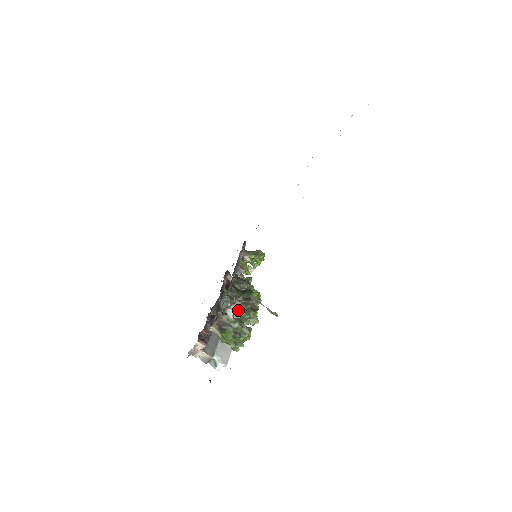
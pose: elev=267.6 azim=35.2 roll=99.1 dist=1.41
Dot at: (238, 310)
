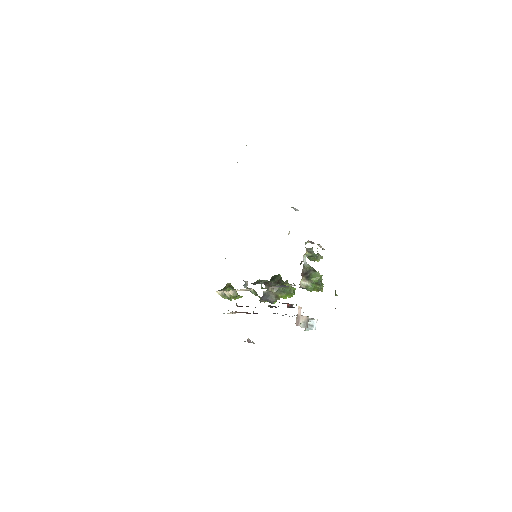
Dot at: (311, 250)
